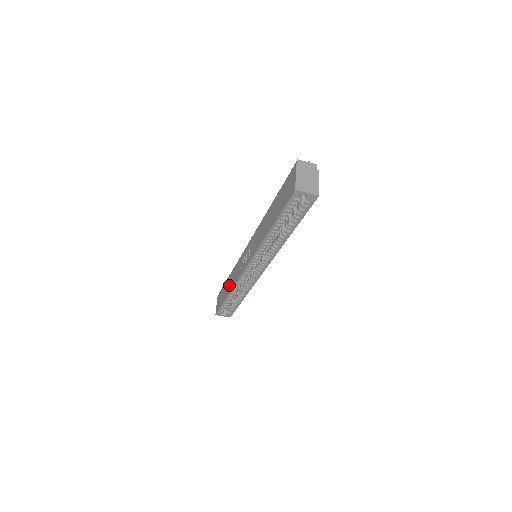
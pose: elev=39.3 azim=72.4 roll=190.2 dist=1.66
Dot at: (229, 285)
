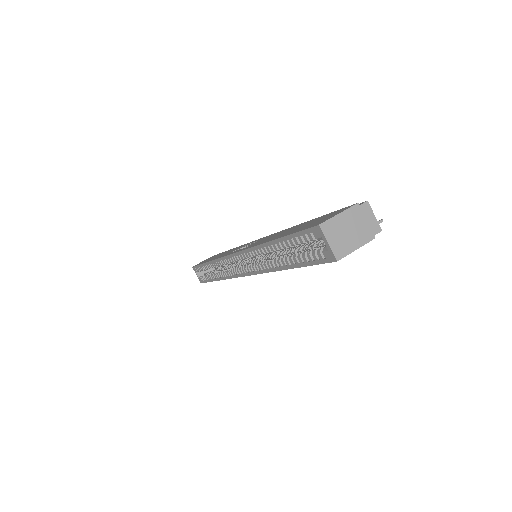
Dot at: (219, 255)
